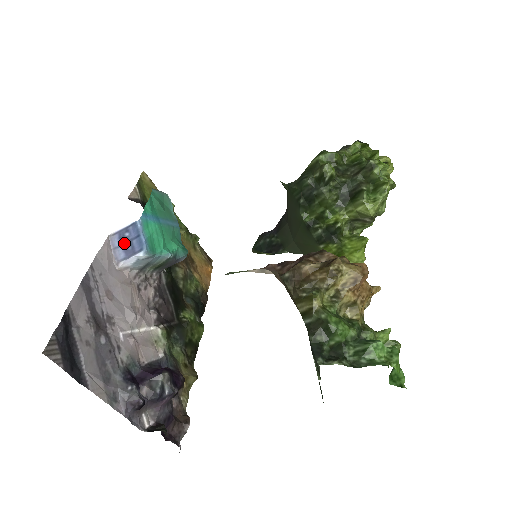
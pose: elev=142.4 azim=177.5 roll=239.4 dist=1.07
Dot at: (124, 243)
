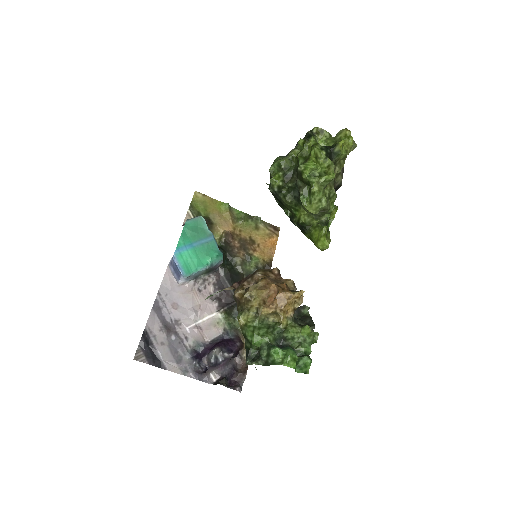
Dot at: (174, 270)
